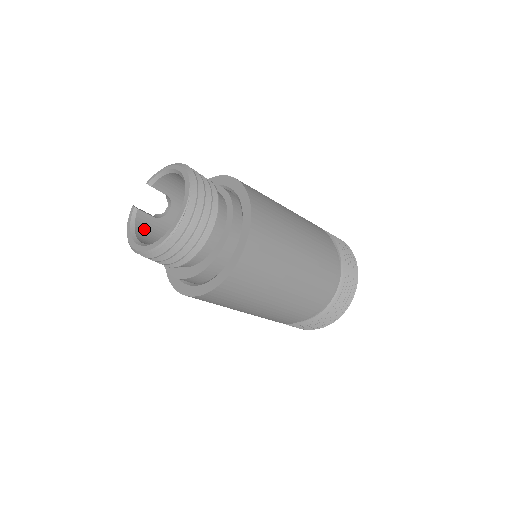
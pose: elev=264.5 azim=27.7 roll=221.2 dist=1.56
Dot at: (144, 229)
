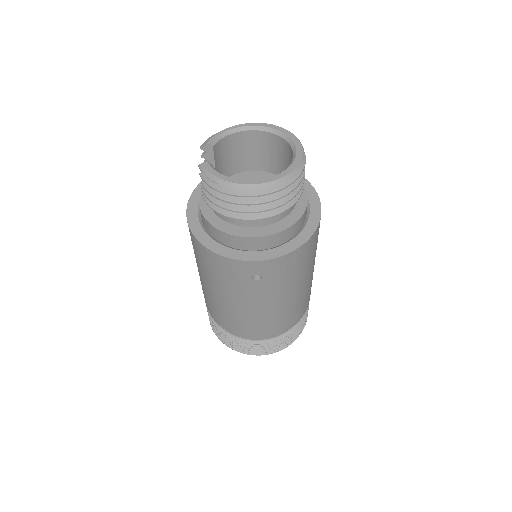
Dot at: occluded
